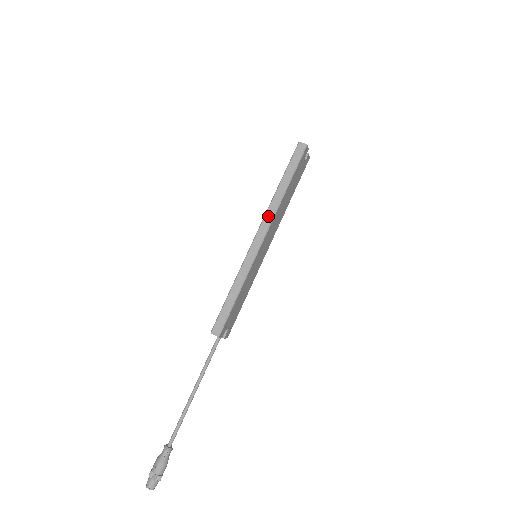
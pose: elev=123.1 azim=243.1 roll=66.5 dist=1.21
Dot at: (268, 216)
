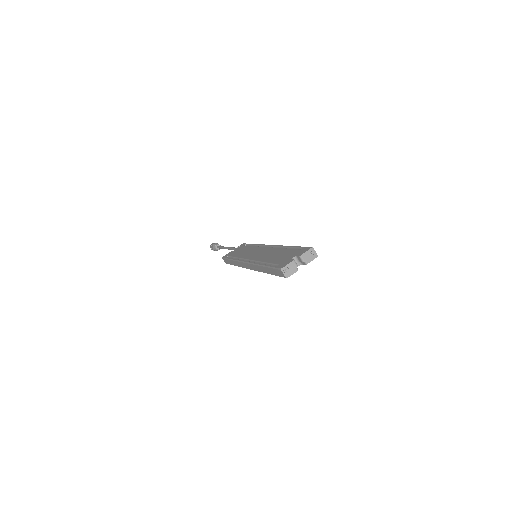
Dot at: (253, 267)
